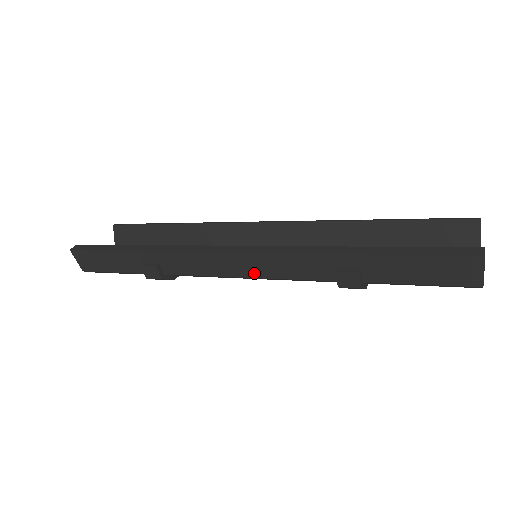
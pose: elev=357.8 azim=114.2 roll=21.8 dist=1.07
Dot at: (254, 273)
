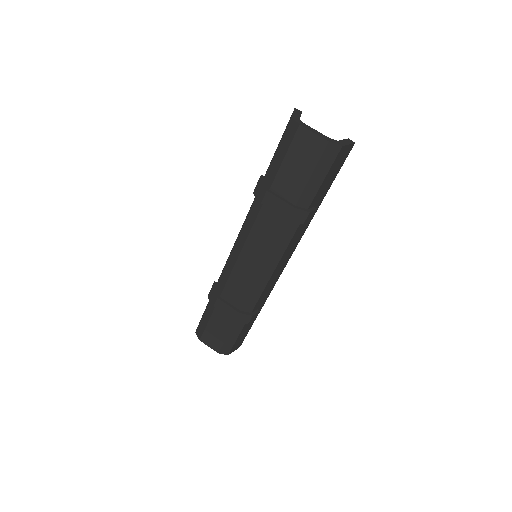
Dot at: occluded
